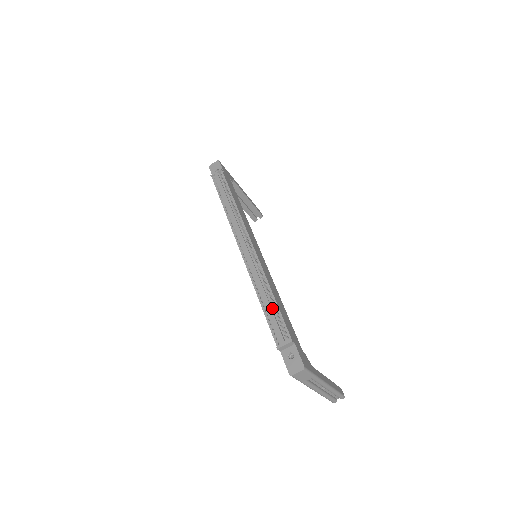
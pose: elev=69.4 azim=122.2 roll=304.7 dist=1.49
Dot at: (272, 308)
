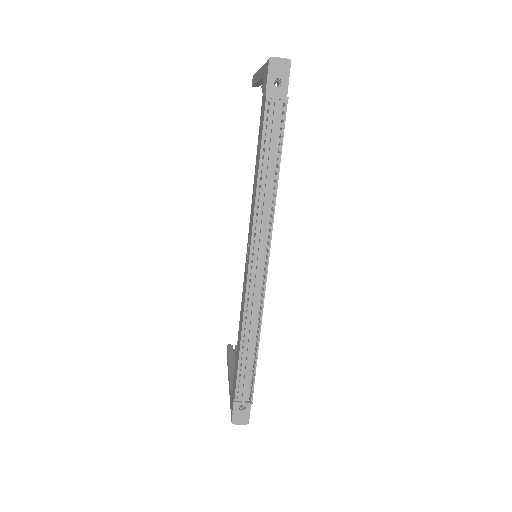
Dot at: (250, 361)
